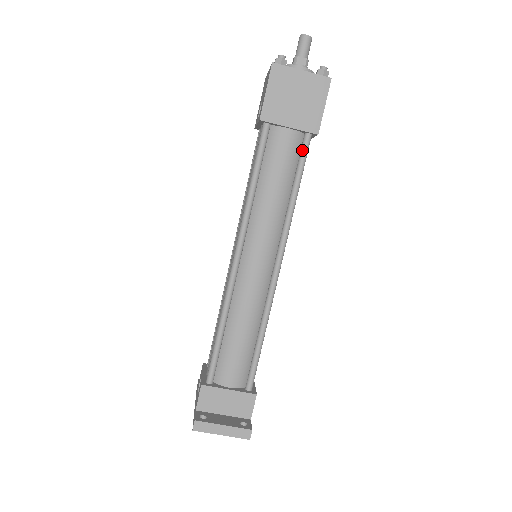
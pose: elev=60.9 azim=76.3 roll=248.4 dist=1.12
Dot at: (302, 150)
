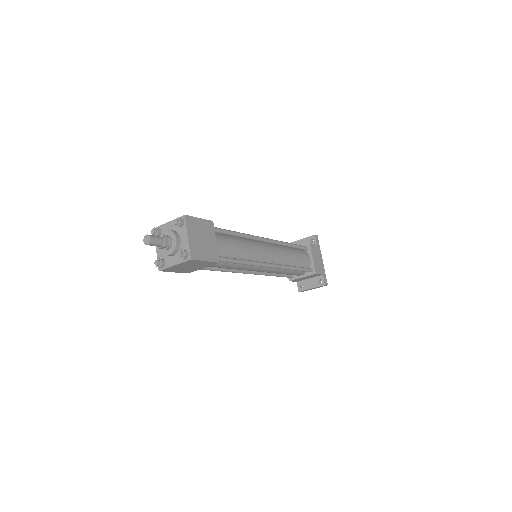
Dot at: occluded
